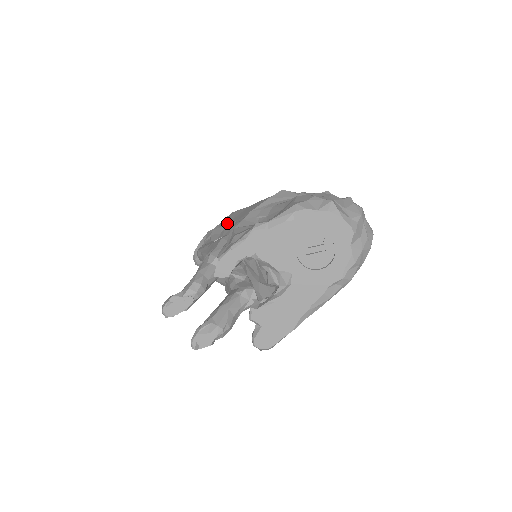
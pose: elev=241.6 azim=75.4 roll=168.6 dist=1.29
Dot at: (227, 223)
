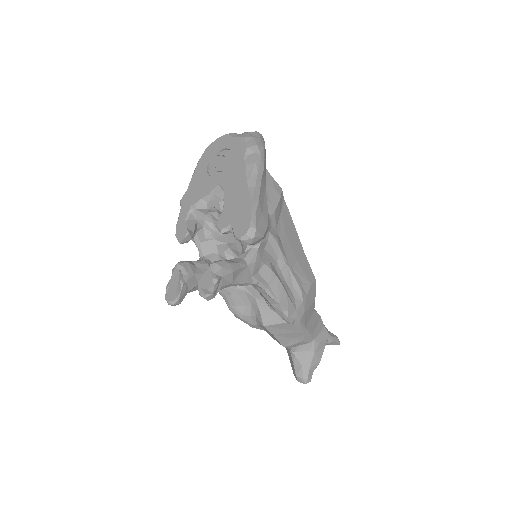
Dot at: occluded
